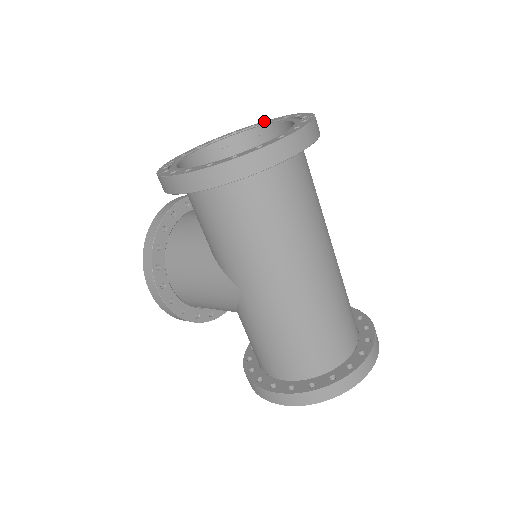
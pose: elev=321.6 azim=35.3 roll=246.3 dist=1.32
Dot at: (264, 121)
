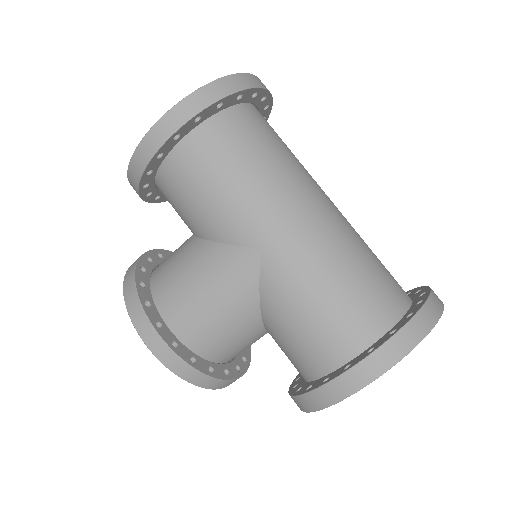
Dot at: occluded
